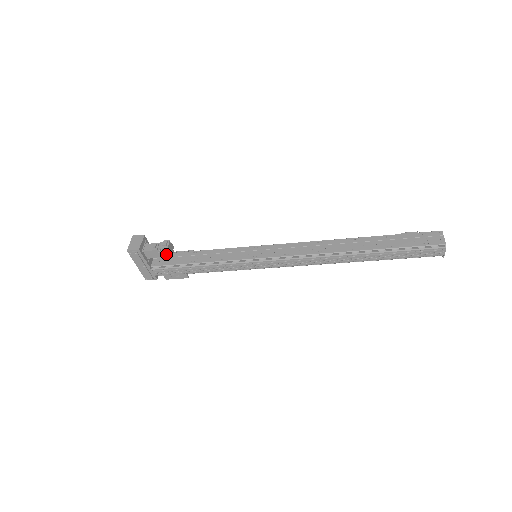
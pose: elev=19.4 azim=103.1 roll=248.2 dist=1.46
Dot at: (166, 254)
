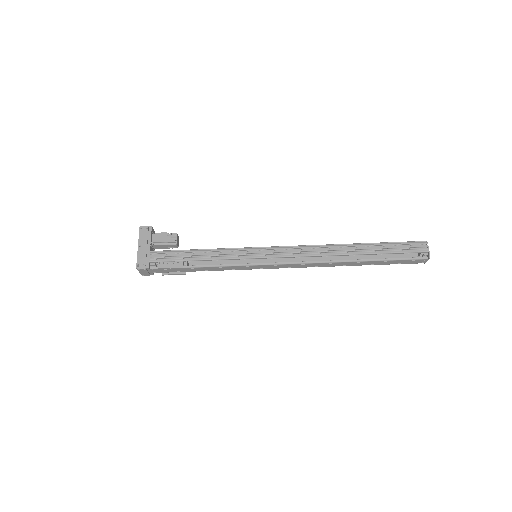
Dot at: (173, 238)
